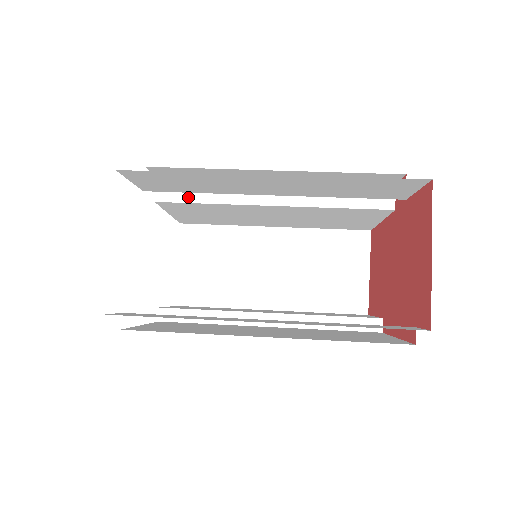
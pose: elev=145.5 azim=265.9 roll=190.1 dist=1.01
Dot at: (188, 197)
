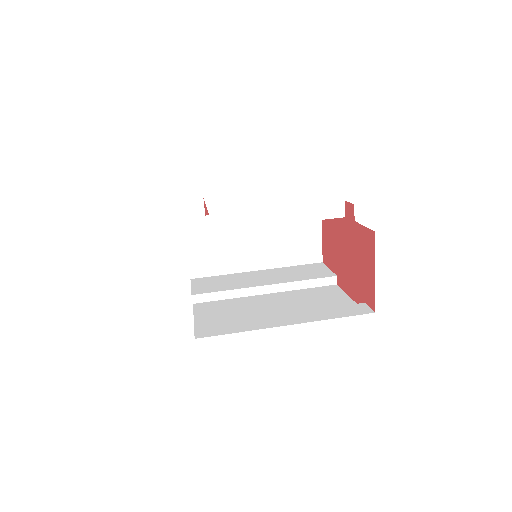
Dot at: (207, 229)
